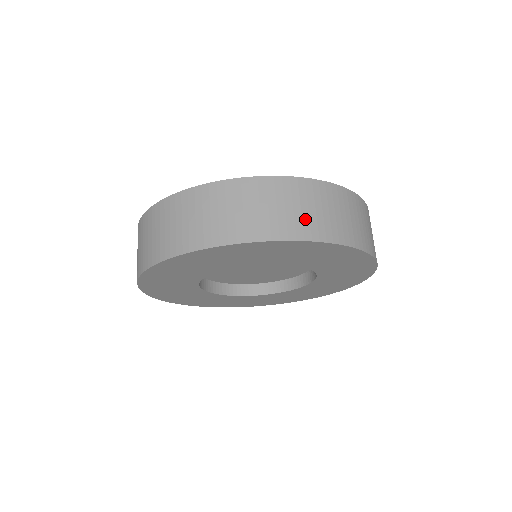
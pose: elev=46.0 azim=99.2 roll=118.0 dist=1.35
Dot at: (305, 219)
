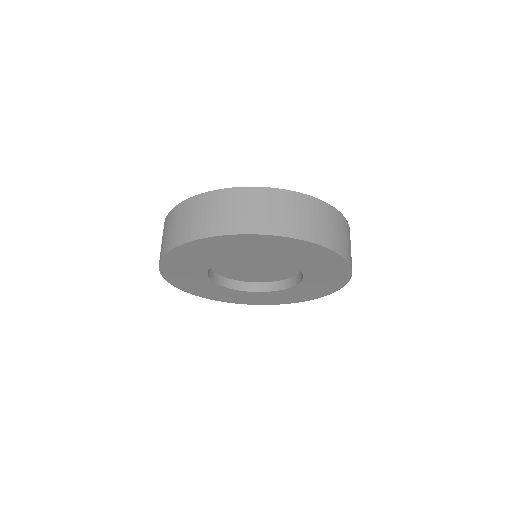
Dot at: (301, 224)
